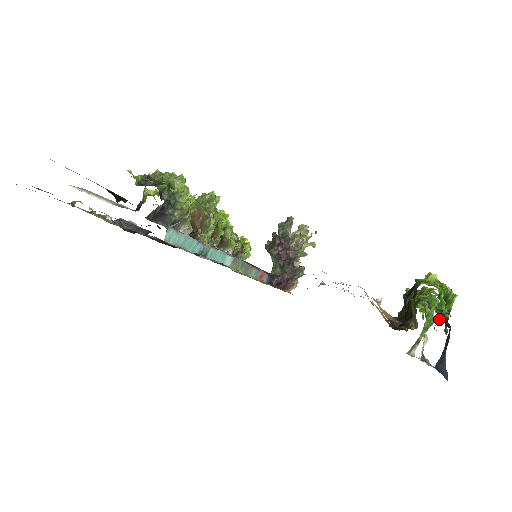
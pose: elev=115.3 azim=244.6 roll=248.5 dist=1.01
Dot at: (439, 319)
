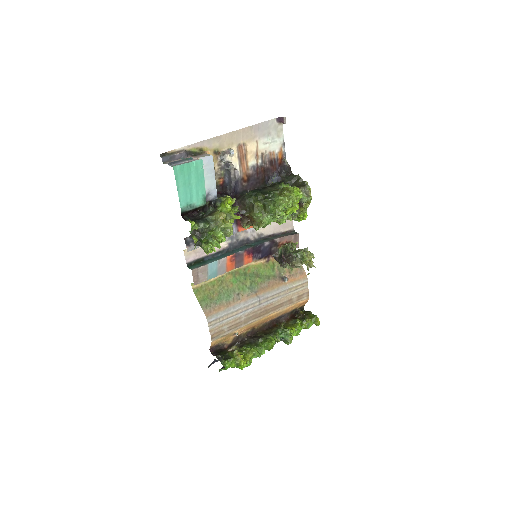
Dot at: occluded
